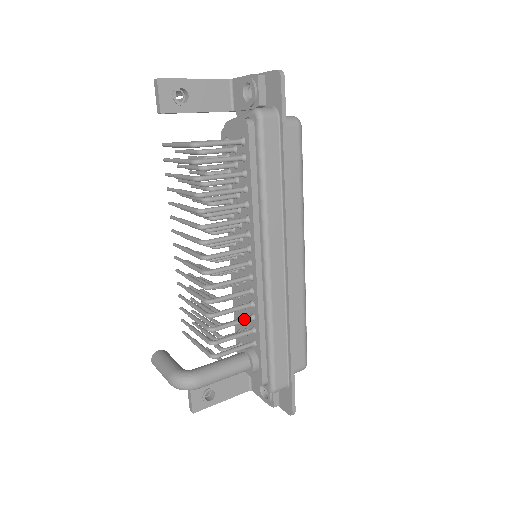
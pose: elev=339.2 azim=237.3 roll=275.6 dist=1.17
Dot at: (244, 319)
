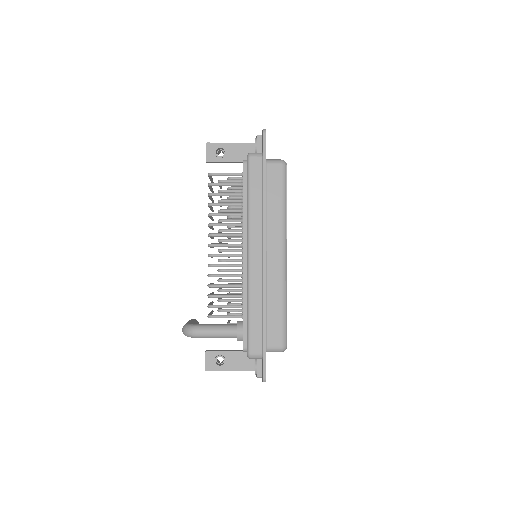
Dot at: (235, 295)
